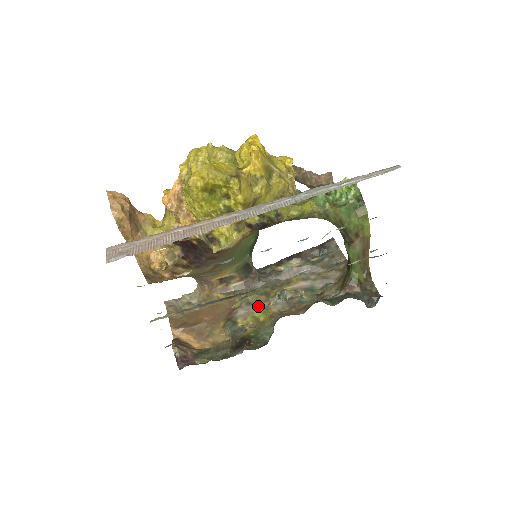
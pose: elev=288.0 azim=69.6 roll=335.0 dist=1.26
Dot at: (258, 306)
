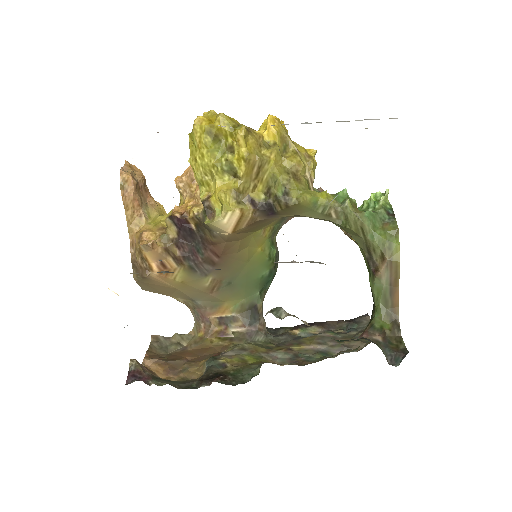
Dot at: (253, 353)
